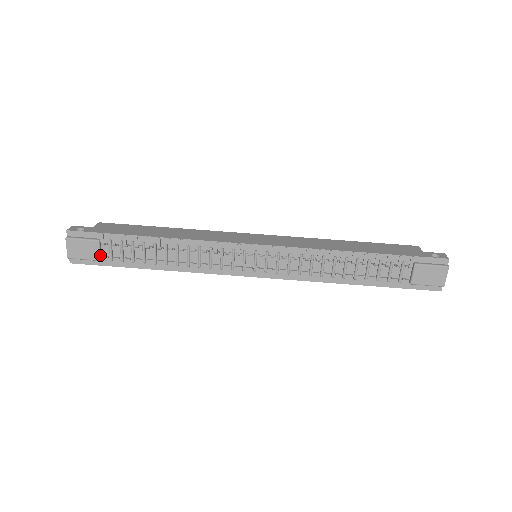
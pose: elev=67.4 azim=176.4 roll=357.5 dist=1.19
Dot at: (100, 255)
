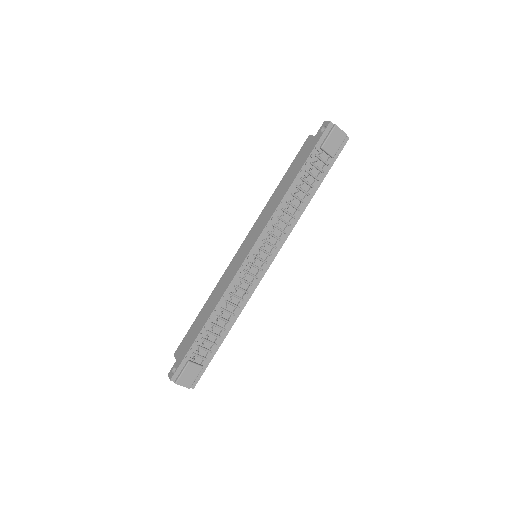
Dot at: (199, 365)
